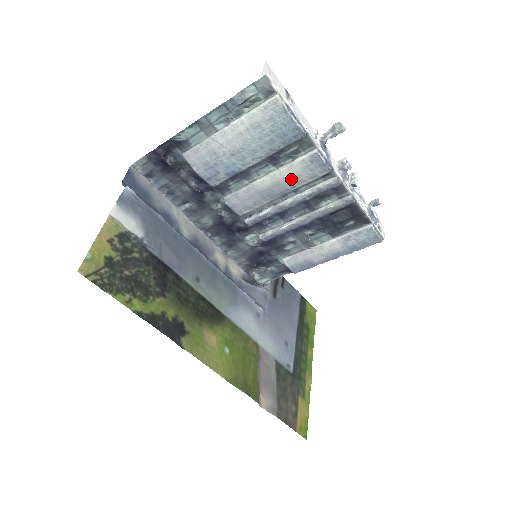
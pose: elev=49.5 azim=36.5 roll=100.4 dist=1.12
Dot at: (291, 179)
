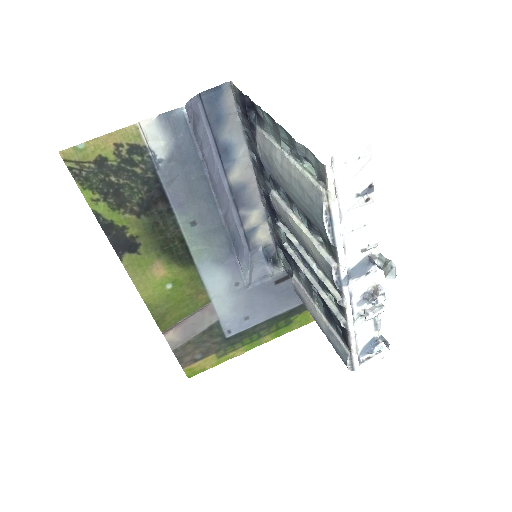
Dot at: (311, 251)
